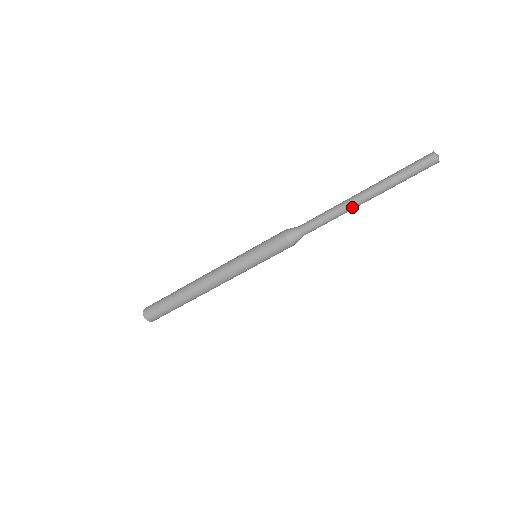
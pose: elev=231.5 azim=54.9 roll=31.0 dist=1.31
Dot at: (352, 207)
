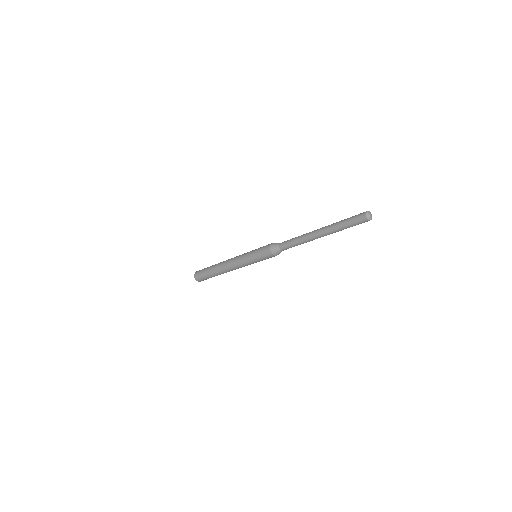
Dot at: (312, 239)
